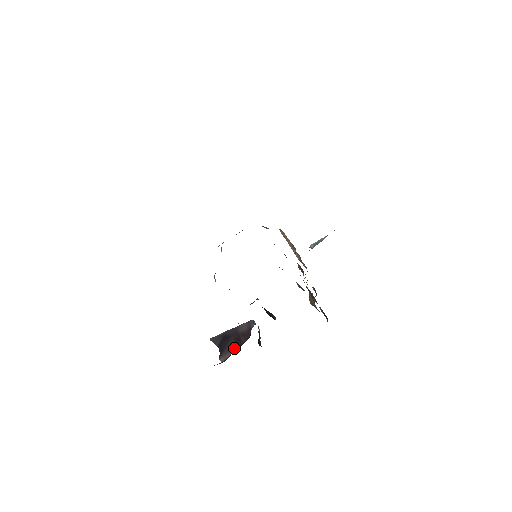
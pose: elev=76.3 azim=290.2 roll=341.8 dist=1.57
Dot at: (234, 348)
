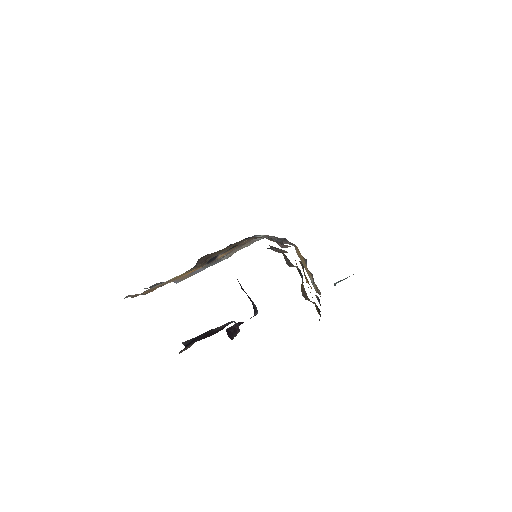
Dot at: (199, 340)
